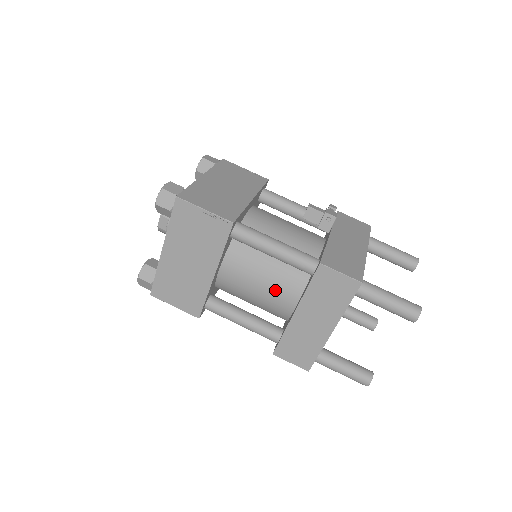
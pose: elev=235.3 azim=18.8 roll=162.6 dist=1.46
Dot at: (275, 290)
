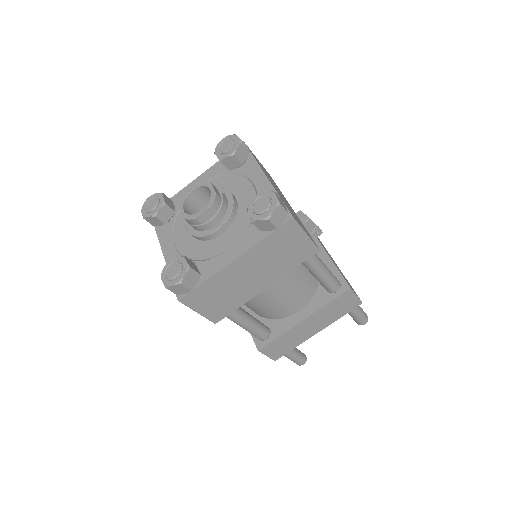
Dot at: (292, 300)
